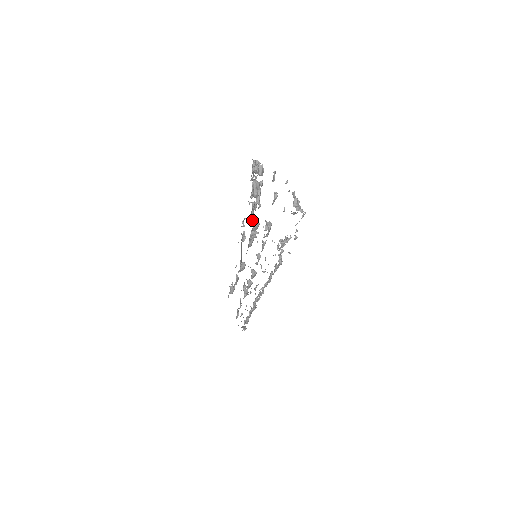
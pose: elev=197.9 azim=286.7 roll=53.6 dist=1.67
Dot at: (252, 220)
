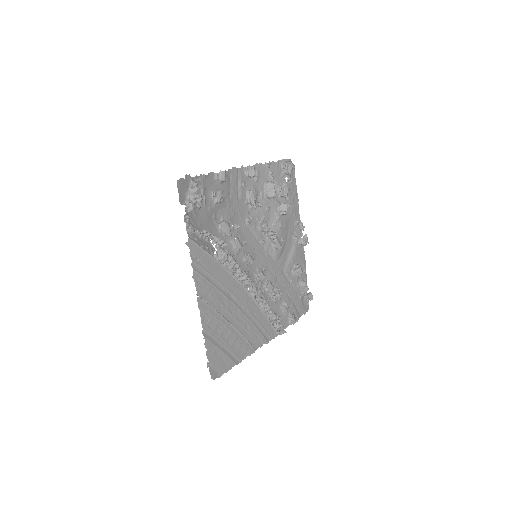
Dot at: (276, 221)
